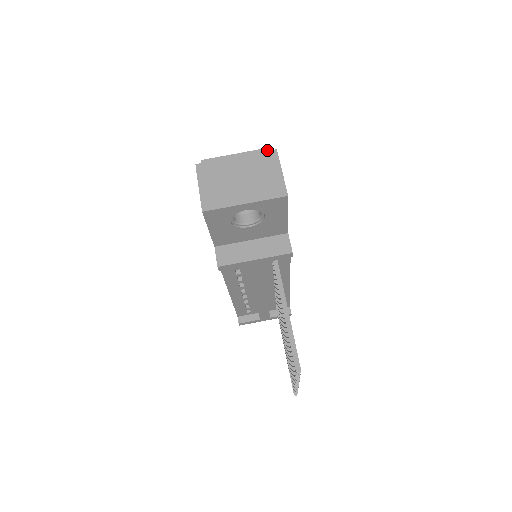
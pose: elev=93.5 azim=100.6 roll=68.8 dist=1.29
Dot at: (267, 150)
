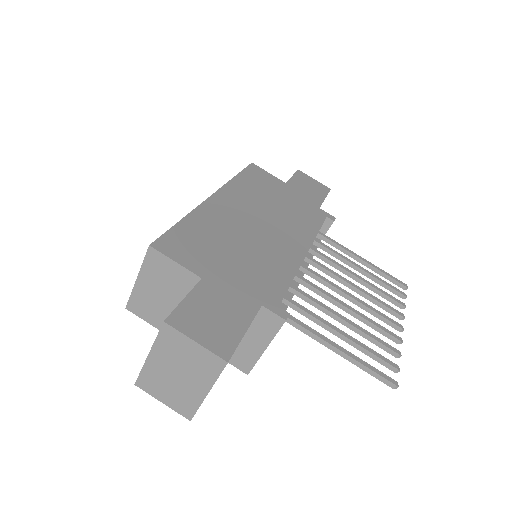
Dot at: (151, 250)
